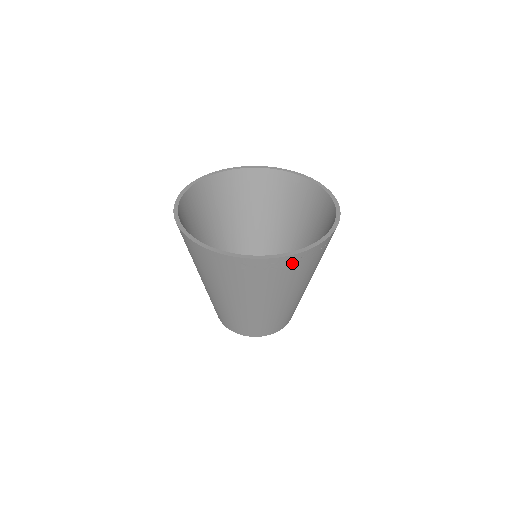
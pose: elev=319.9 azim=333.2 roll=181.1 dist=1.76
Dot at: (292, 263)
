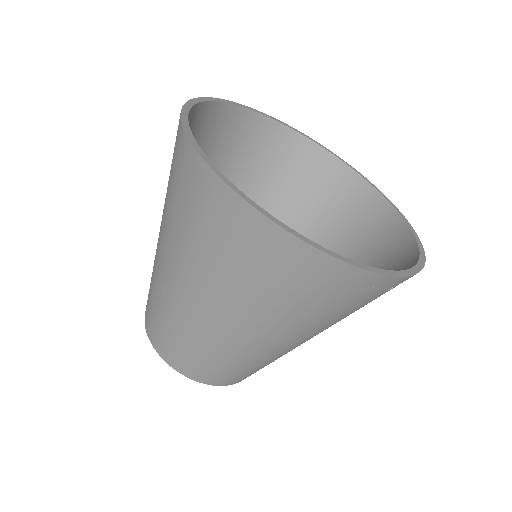
Dot at: occluded
